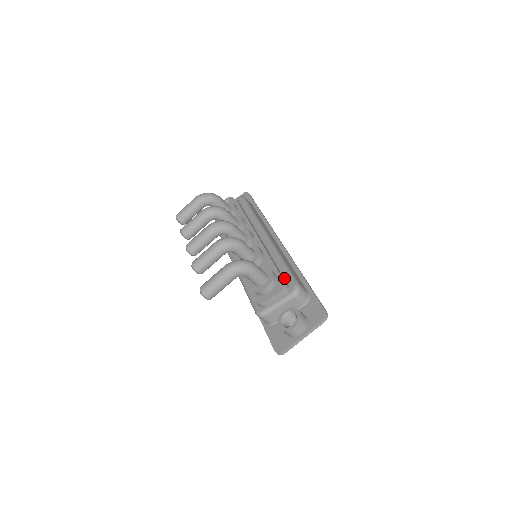
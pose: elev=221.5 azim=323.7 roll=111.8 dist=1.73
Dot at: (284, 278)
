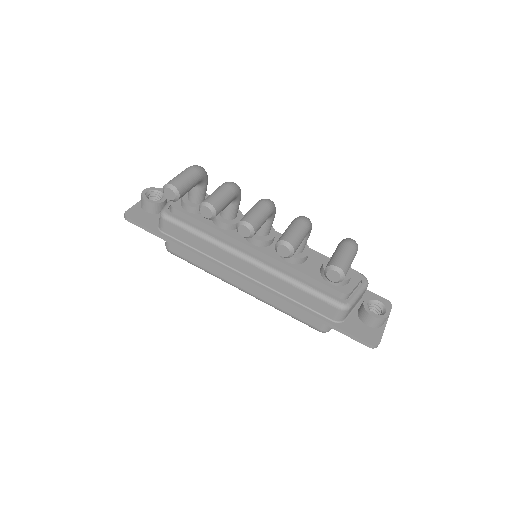
Dot at: occluded
